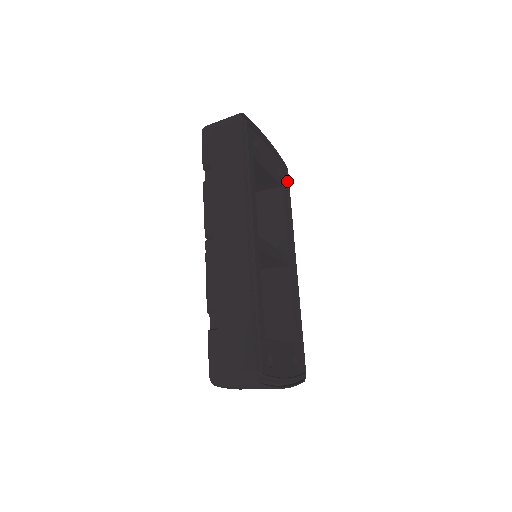
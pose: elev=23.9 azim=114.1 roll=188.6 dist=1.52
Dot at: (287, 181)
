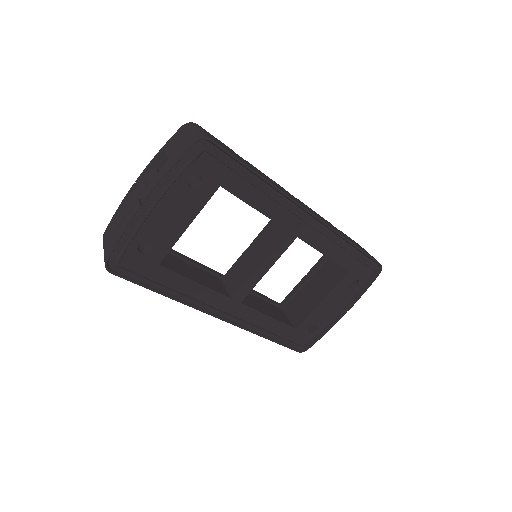
Dot at: (219, 161)
